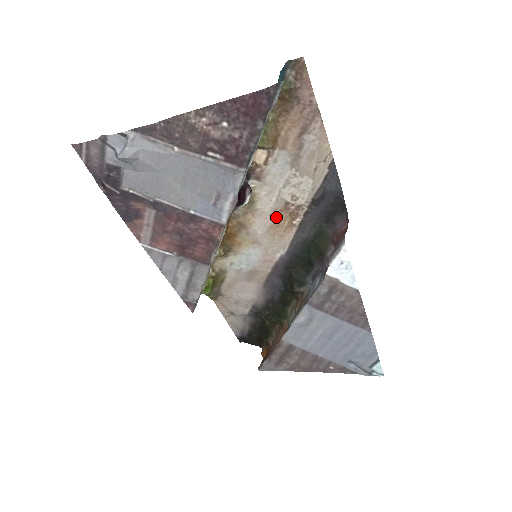
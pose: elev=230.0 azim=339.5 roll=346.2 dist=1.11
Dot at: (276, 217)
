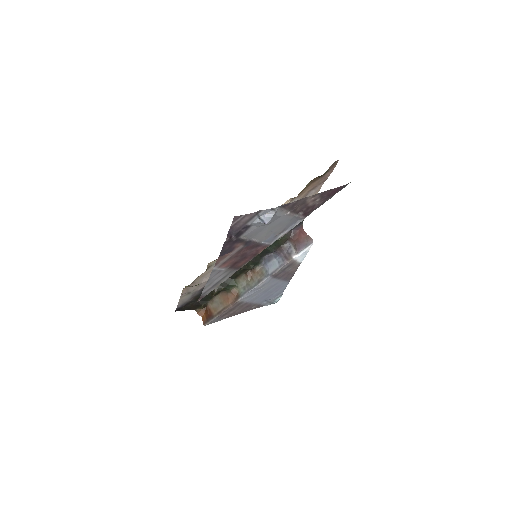
Dot at: occluded
